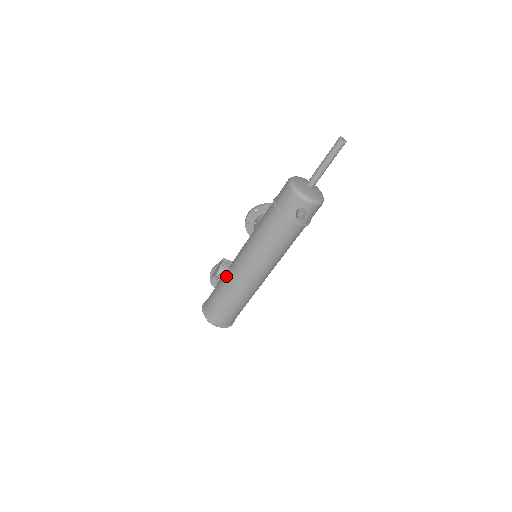
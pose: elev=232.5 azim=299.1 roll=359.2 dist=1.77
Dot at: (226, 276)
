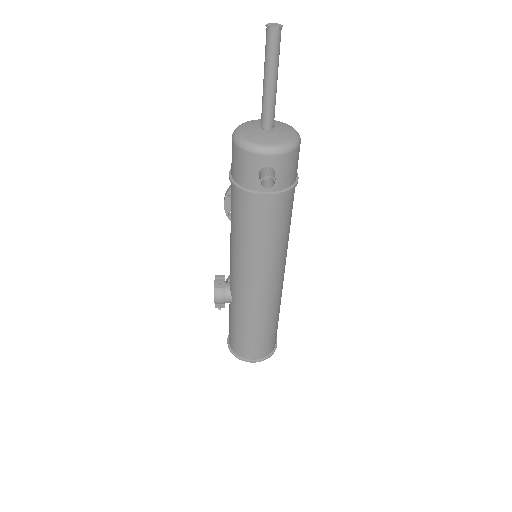
Dot at: (228, 298)
